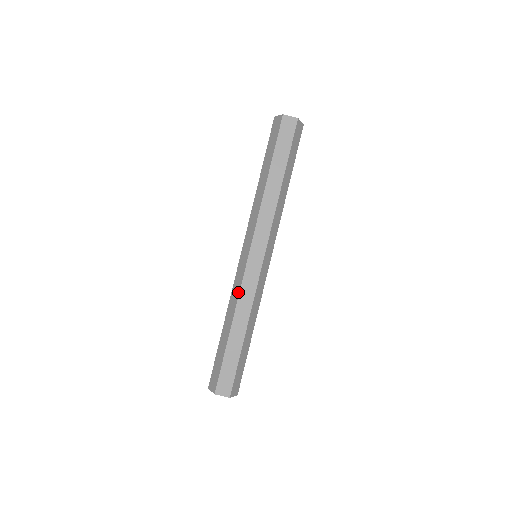
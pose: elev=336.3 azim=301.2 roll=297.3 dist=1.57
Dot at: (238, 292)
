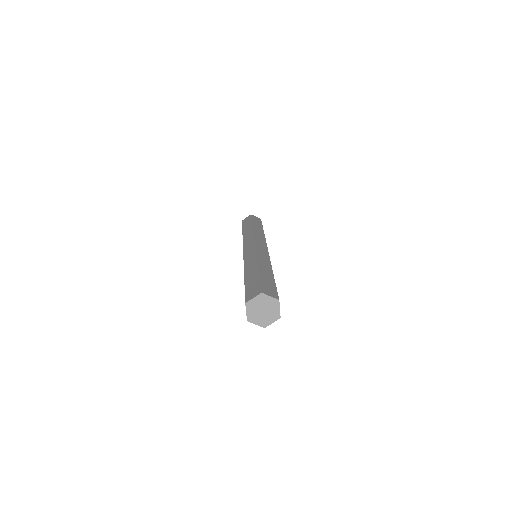
Dot at: occluded
